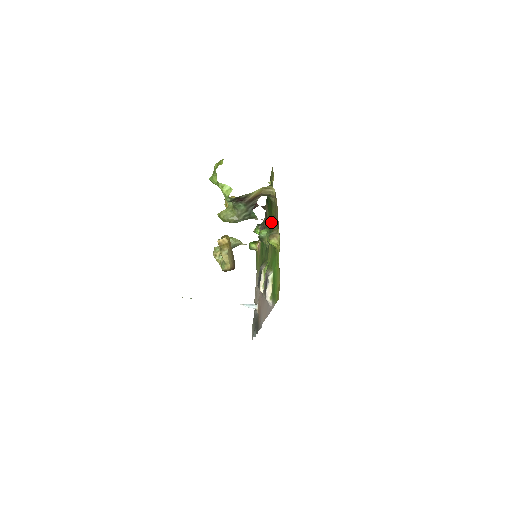
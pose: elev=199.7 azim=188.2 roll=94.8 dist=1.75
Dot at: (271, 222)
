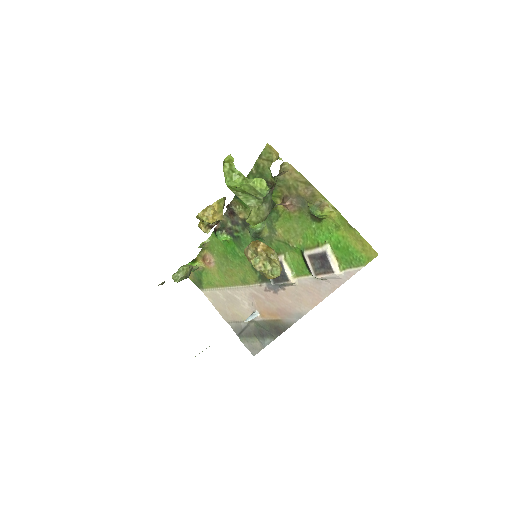
Dot at: (288, 202)
